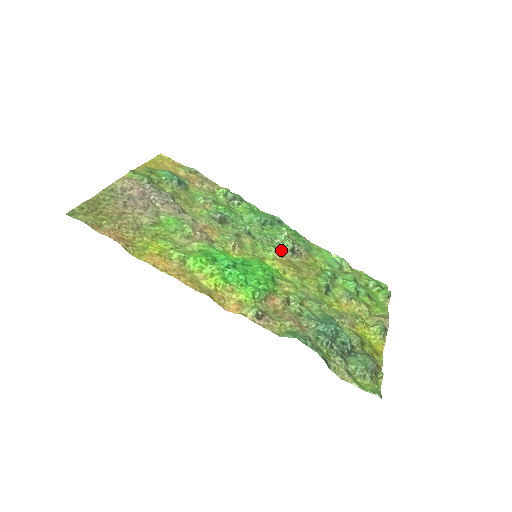
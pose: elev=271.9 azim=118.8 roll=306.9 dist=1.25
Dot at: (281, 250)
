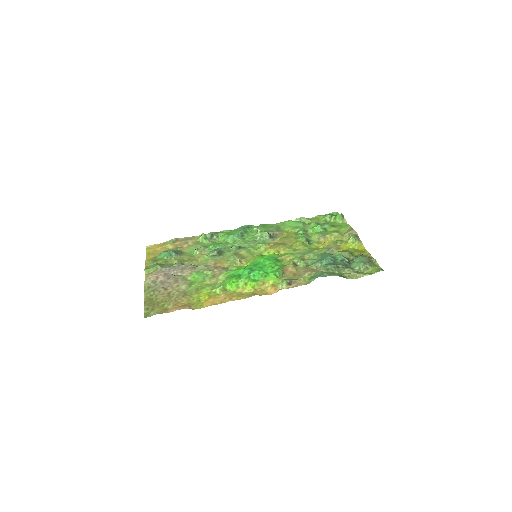
Dot at: (265, 242)
